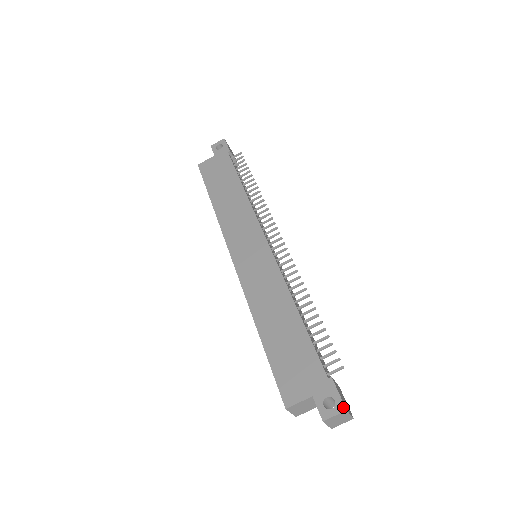
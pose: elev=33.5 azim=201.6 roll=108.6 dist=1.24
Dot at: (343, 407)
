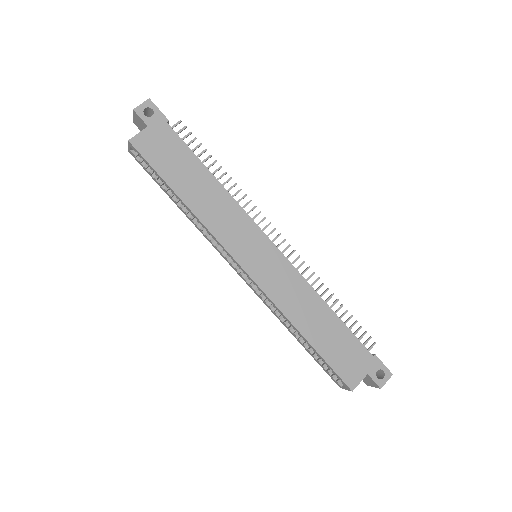
Dot at: (390, 373)
